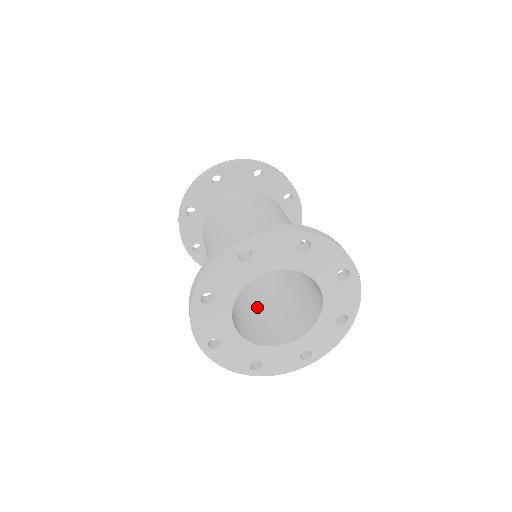
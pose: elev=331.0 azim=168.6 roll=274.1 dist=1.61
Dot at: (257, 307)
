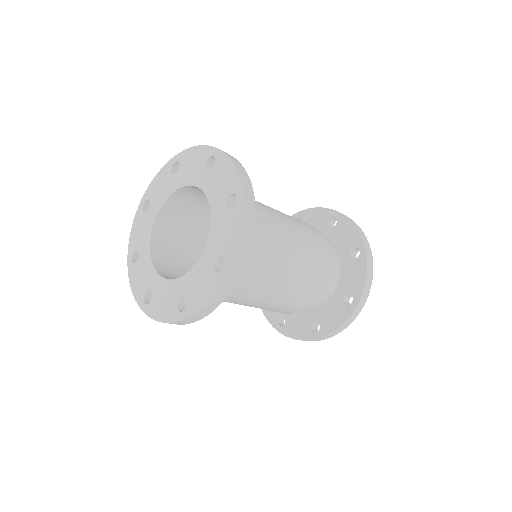
Dot at: occluded
